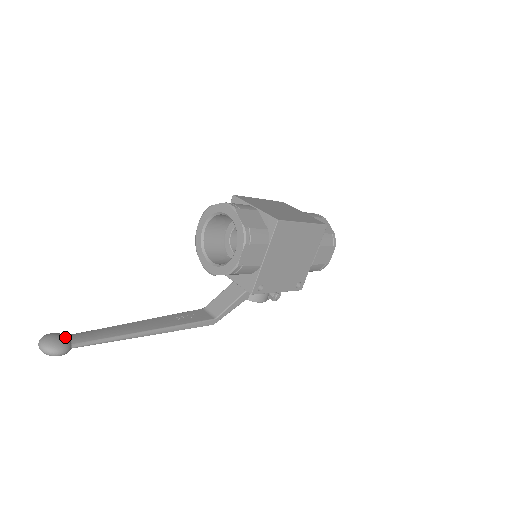
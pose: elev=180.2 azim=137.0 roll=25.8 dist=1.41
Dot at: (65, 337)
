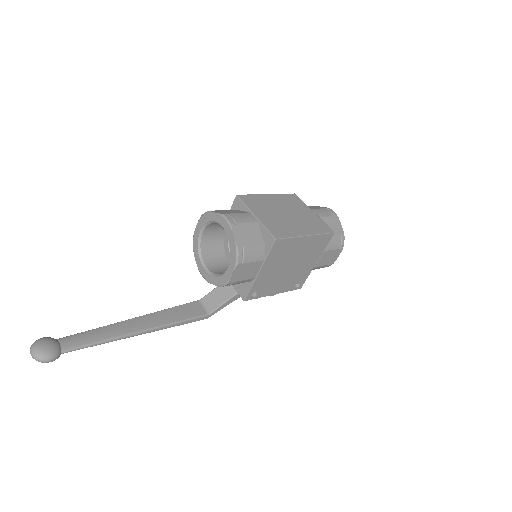
Dot at: (55, 344)
